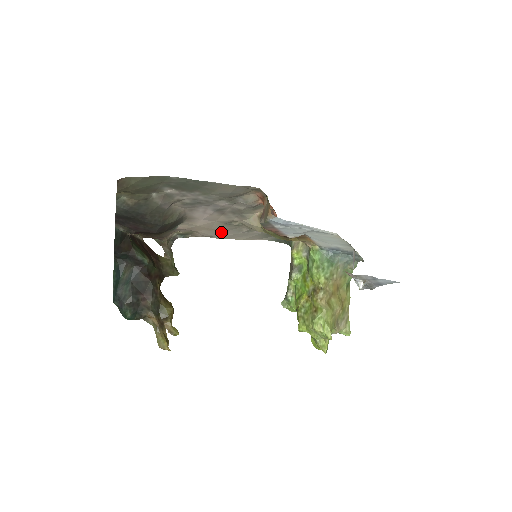
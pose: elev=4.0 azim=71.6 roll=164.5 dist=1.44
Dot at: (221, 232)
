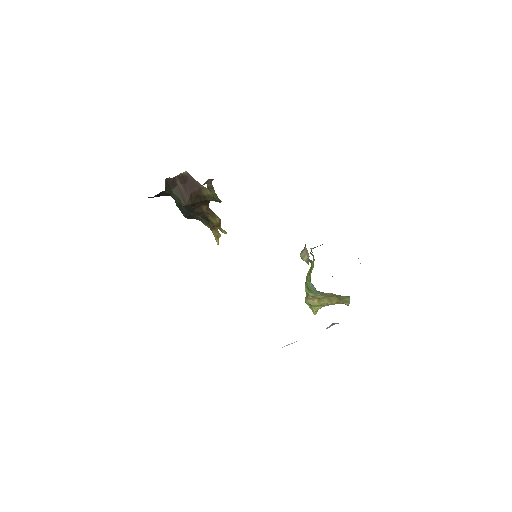
Dot at: occluded
